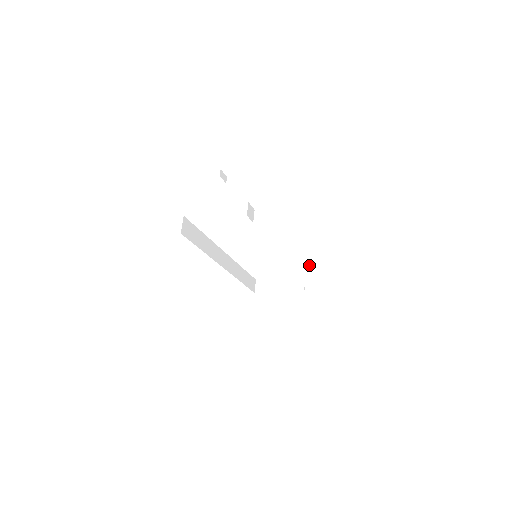
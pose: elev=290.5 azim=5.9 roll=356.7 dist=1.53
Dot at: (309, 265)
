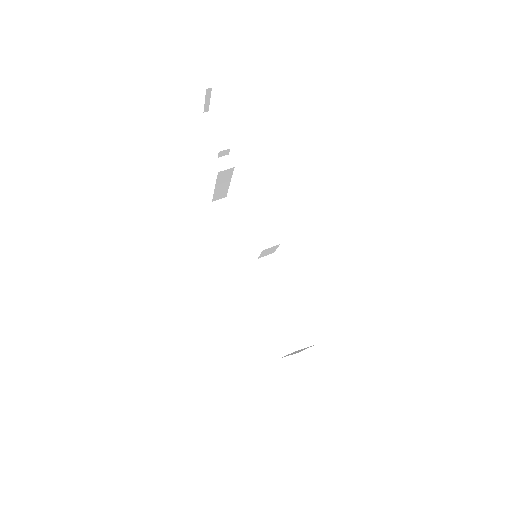
Dot at: occluded
